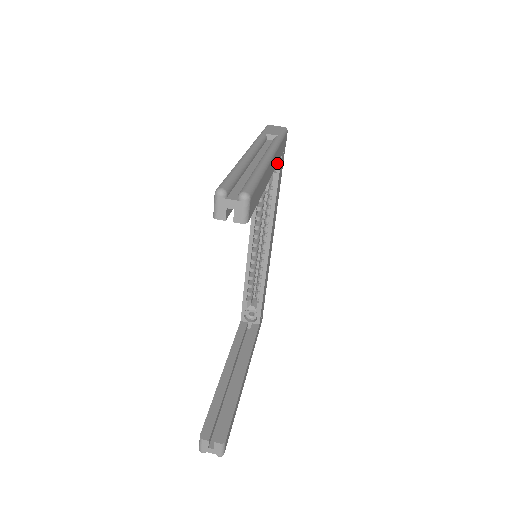
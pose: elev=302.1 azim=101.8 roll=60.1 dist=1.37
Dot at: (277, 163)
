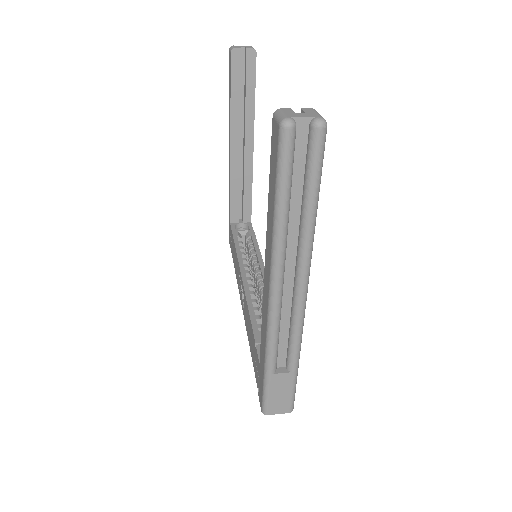
Dot at: occluded
